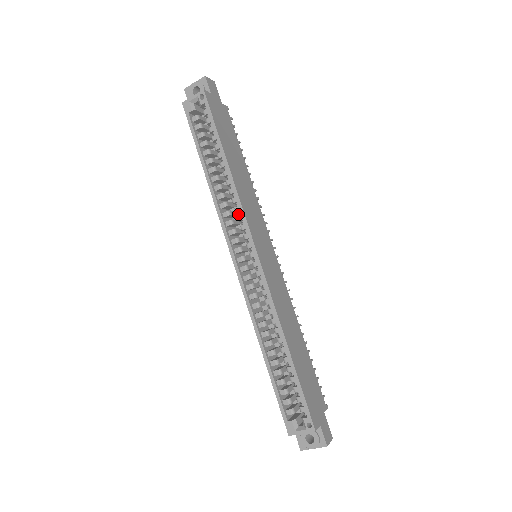
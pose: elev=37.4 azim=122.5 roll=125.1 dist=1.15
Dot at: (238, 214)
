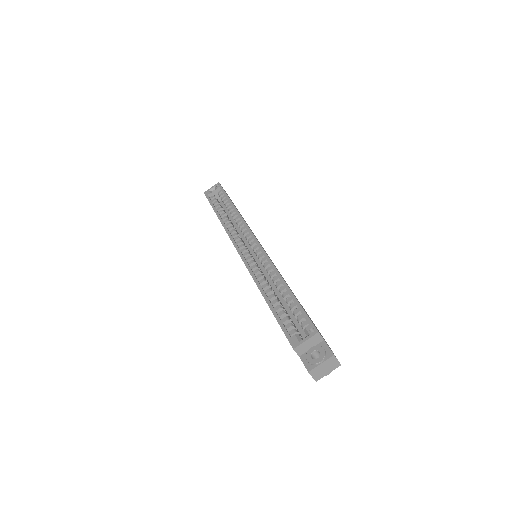
Dot at: occluded
